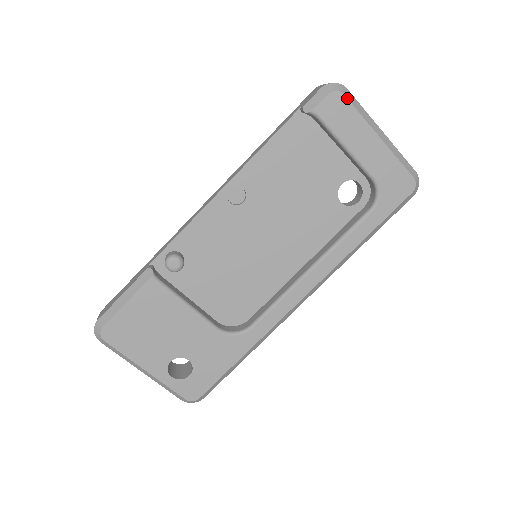
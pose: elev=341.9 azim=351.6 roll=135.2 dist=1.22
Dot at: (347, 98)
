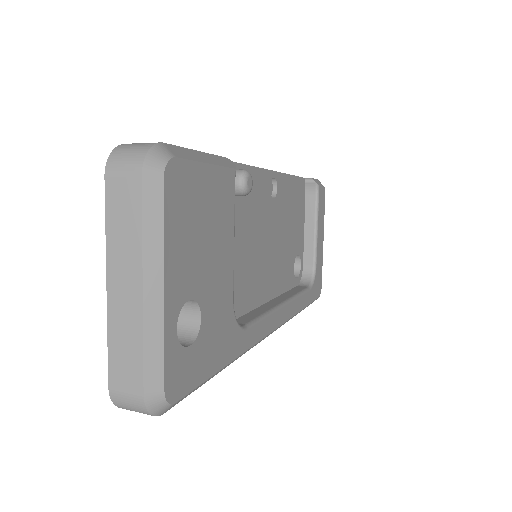
Dot at: occluded
